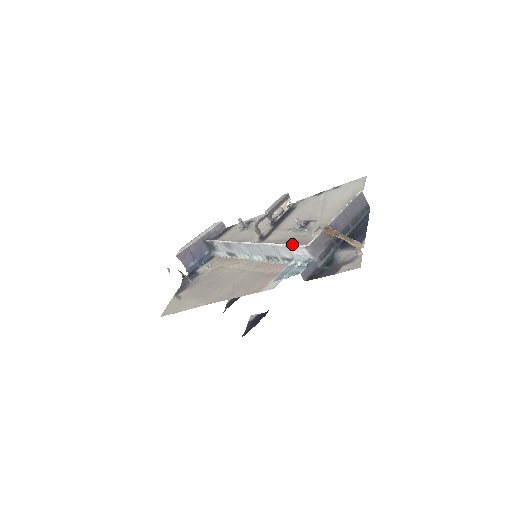
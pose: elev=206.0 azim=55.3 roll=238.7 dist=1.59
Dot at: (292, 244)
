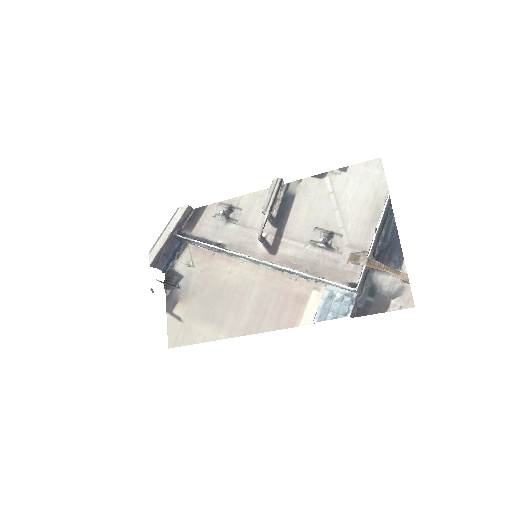
Dot at: (332, 282)
